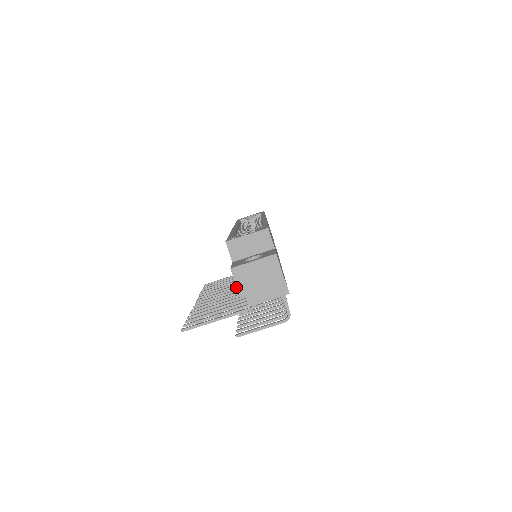
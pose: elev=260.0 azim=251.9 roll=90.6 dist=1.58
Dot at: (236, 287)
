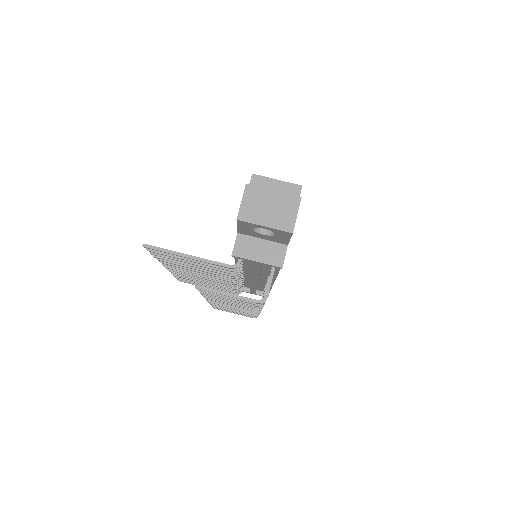
Dot at: occluded
